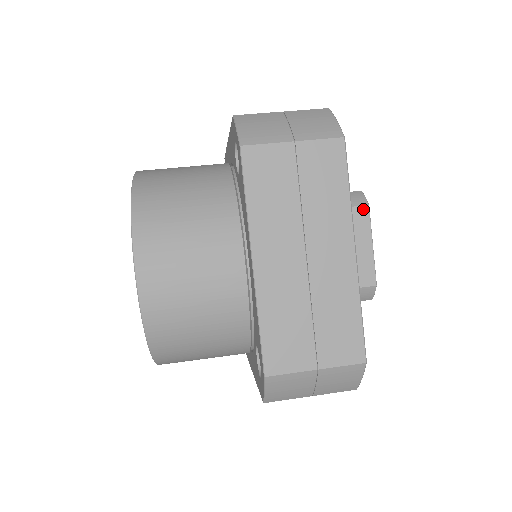
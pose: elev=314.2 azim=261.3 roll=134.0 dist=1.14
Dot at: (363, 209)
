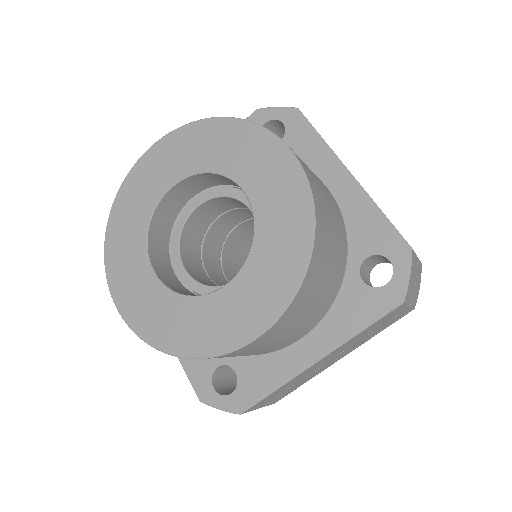
Dot at: occluded
